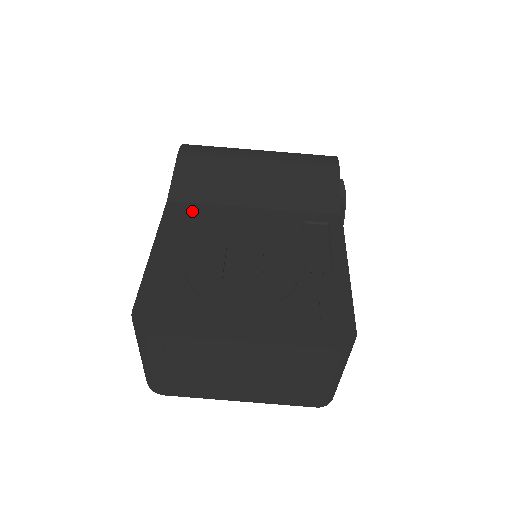
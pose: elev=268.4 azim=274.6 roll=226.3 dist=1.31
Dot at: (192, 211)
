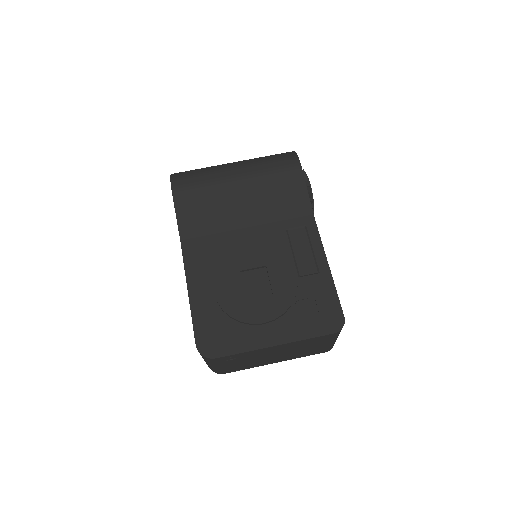
Dot at: (203, 245)
